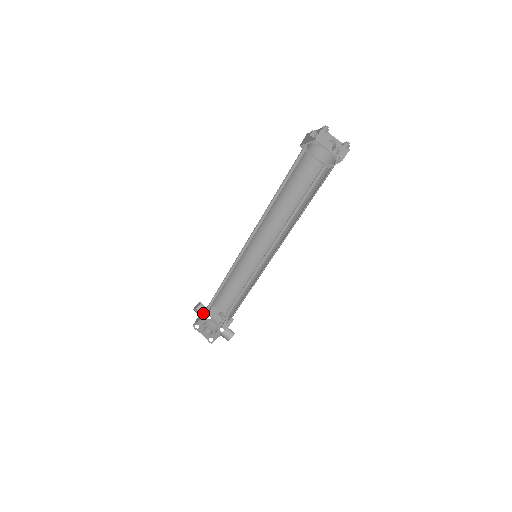
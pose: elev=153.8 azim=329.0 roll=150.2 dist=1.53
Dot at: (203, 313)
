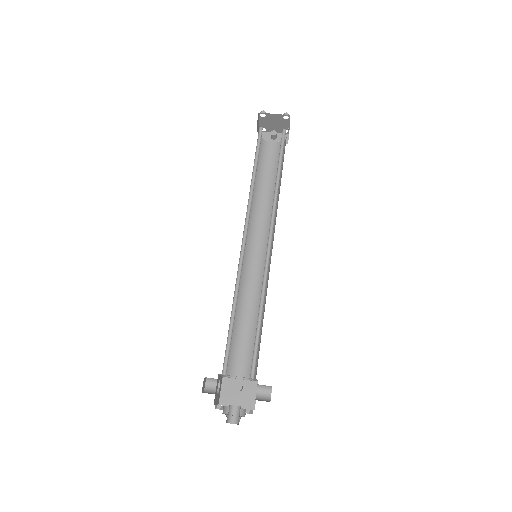
Dot at: occluded
